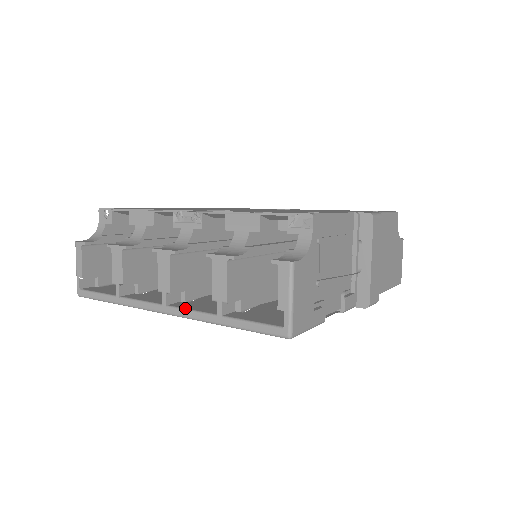
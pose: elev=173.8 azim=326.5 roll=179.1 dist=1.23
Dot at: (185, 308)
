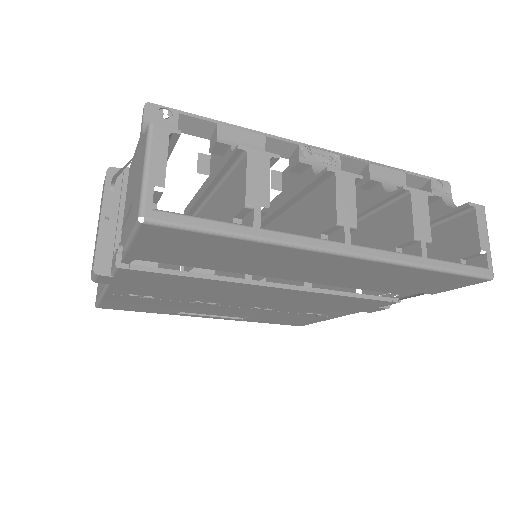
Dot at: (377, 248)
